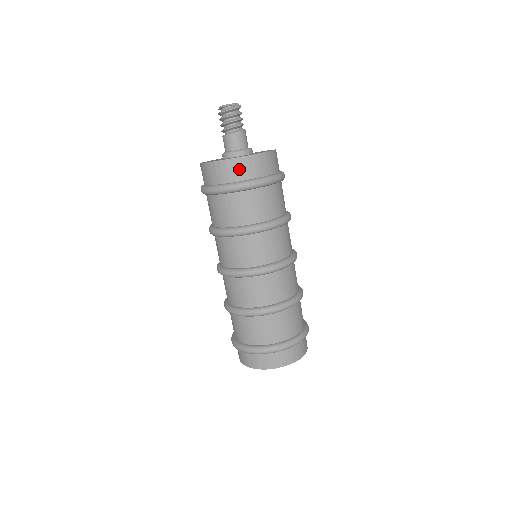
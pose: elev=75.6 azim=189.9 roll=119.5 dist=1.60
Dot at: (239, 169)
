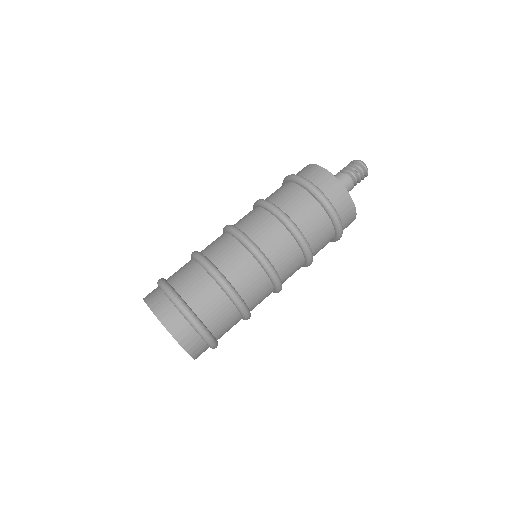
Dot at: (307, 170)
